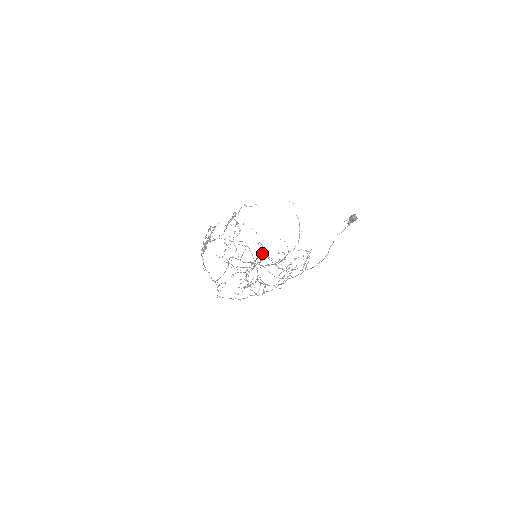
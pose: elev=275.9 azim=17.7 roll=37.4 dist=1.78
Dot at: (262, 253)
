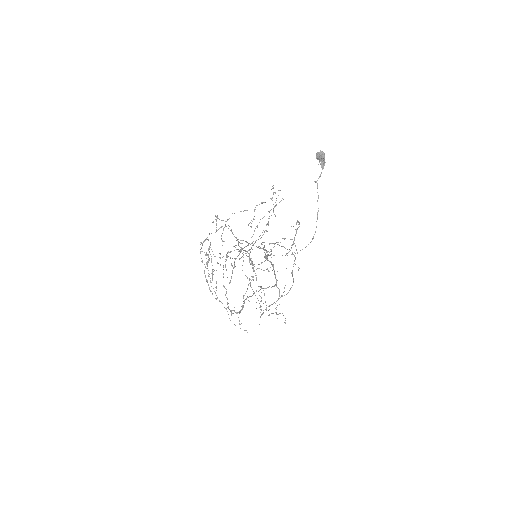
Dot at: (265, 256)
